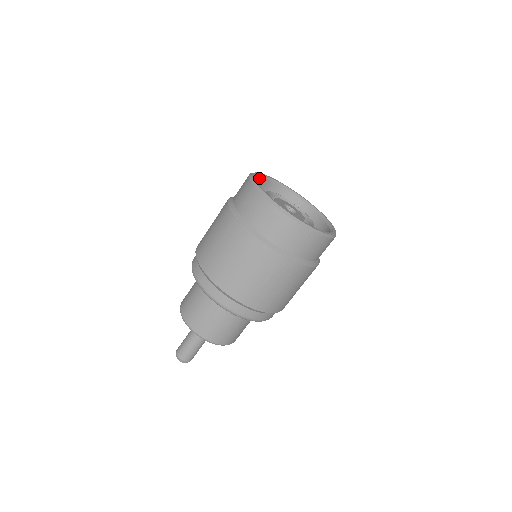
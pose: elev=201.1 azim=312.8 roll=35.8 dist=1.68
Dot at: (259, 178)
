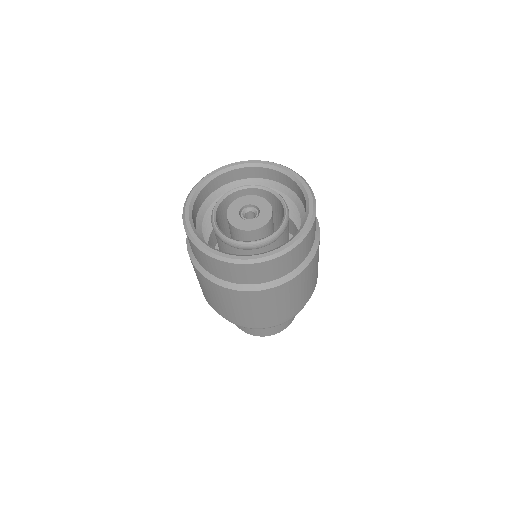
Dot at: (224, 174)
